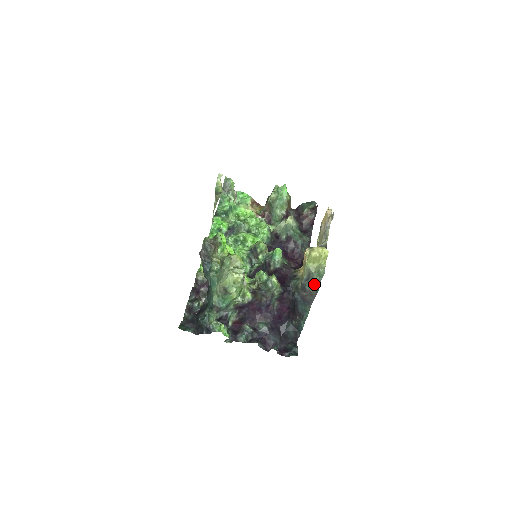
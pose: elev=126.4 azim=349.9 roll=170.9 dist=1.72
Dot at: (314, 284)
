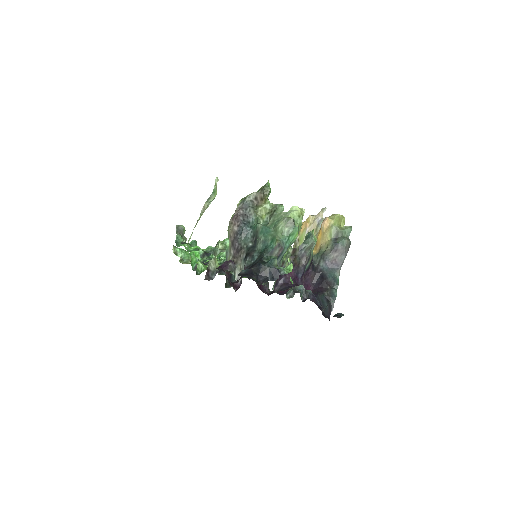
Dot at: (346, 238)
